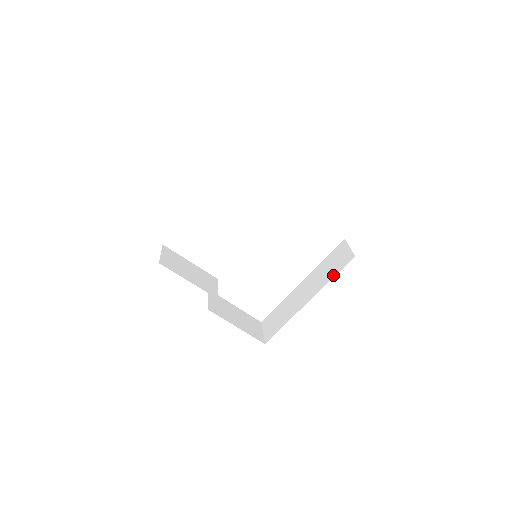
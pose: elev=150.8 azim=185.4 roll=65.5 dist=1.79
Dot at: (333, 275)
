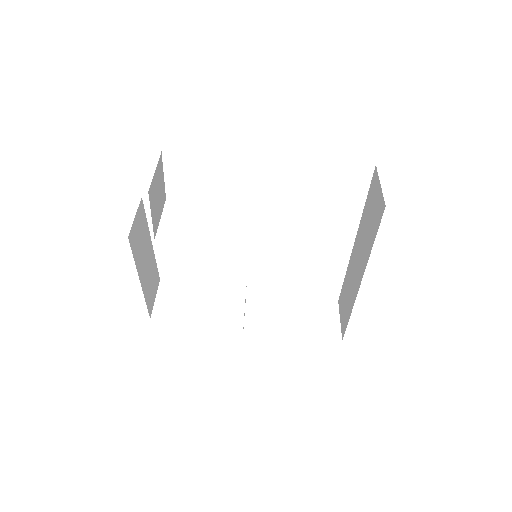
Dot at: (372, 241)
